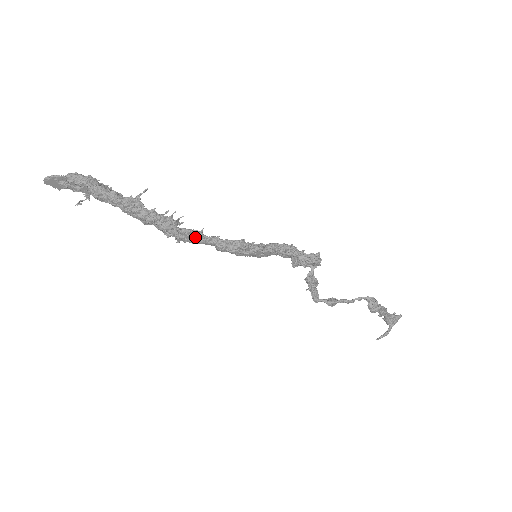
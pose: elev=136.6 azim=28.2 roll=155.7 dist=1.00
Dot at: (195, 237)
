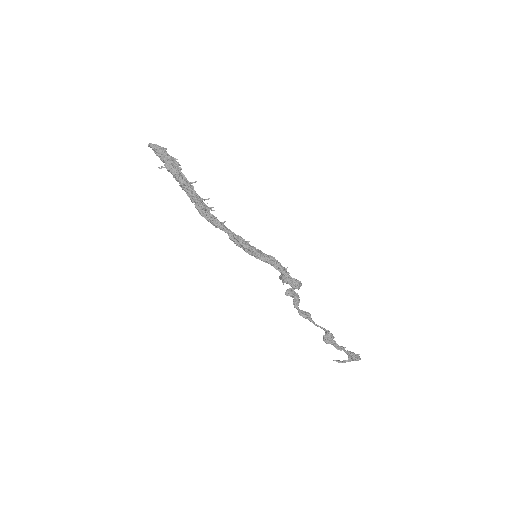
Dot at: (214, 225)
